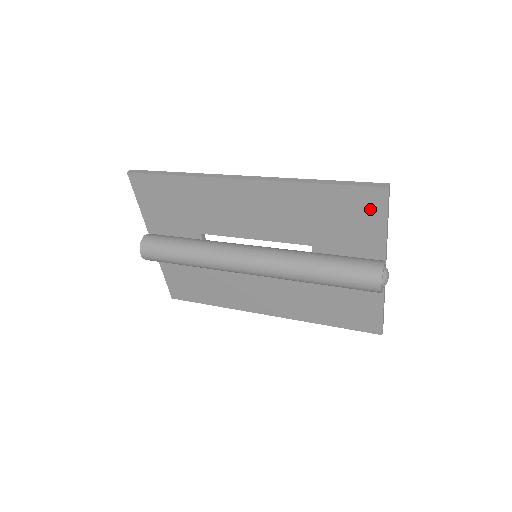
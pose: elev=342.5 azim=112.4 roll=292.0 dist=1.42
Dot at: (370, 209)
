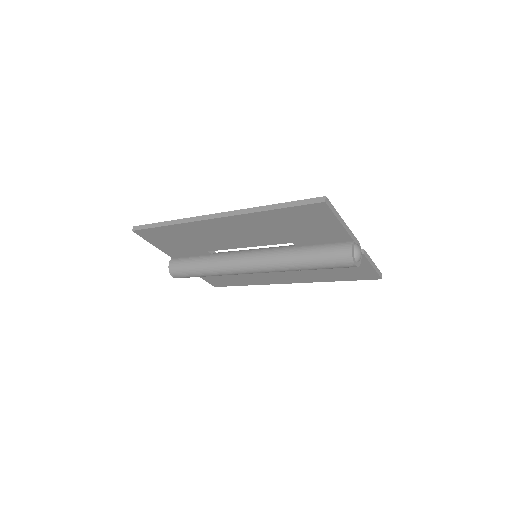
Dot at: (320, 216)
